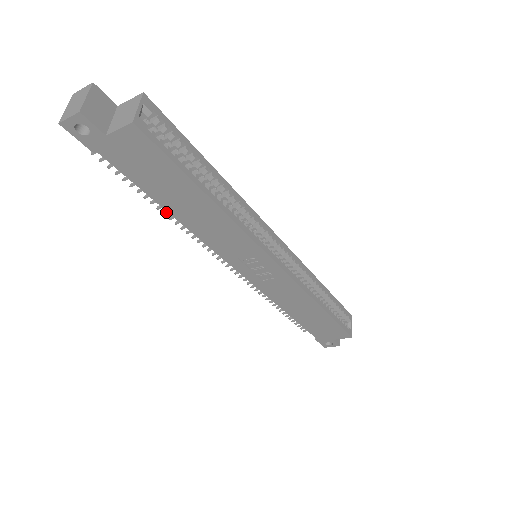
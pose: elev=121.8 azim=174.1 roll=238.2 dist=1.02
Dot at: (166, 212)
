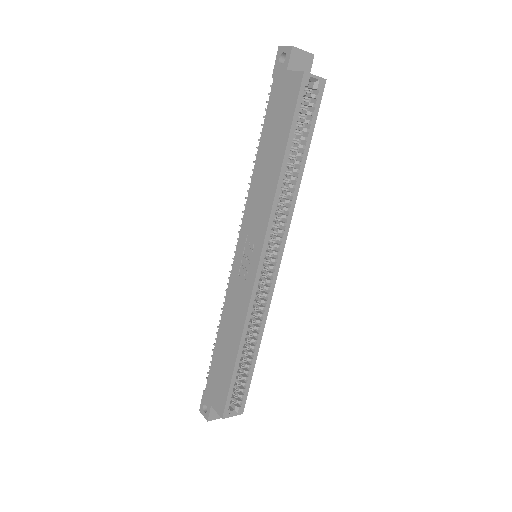
Dot at: occluded
